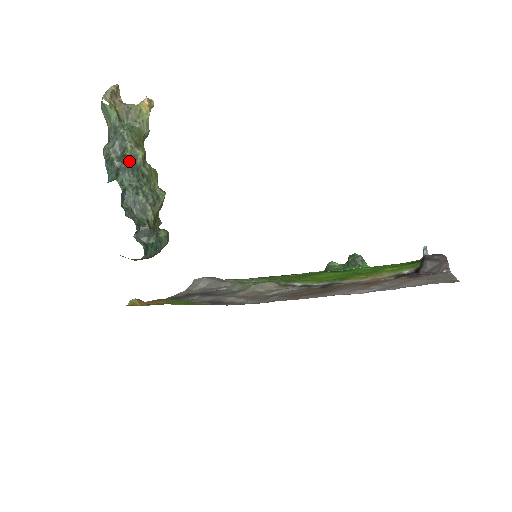
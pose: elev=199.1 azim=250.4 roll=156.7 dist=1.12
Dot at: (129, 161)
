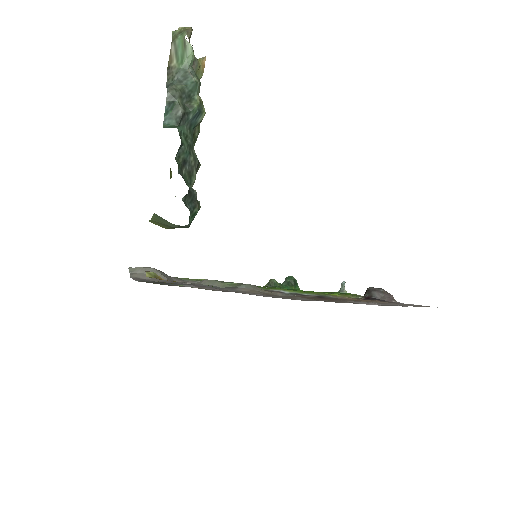
Dot at: (193, 114)
